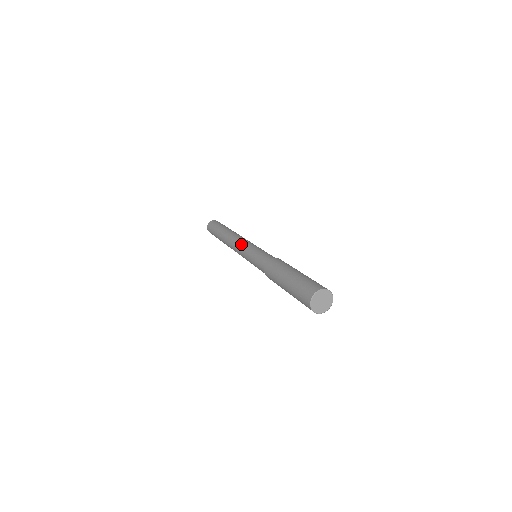
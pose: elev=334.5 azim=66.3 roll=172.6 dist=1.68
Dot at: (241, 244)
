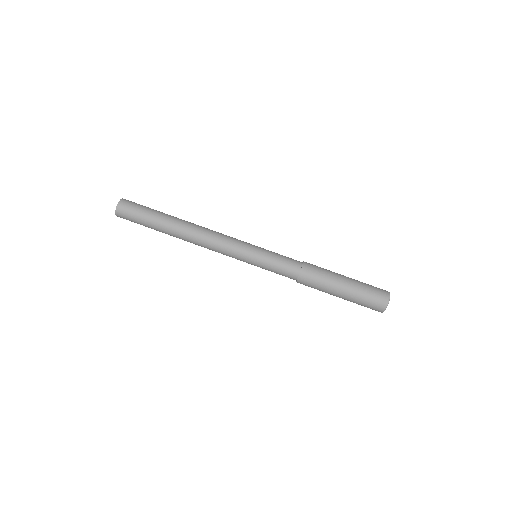
Dot at: (229, 250)
